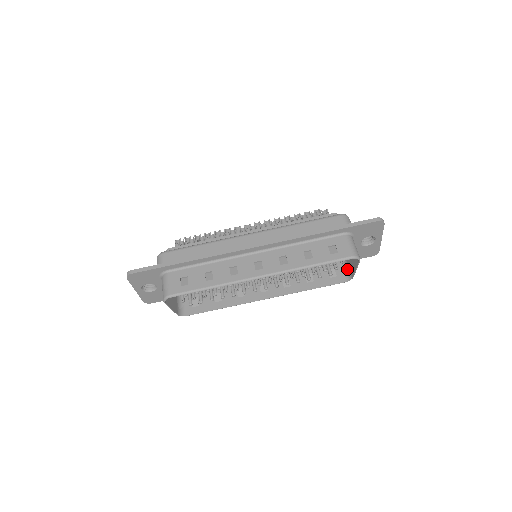
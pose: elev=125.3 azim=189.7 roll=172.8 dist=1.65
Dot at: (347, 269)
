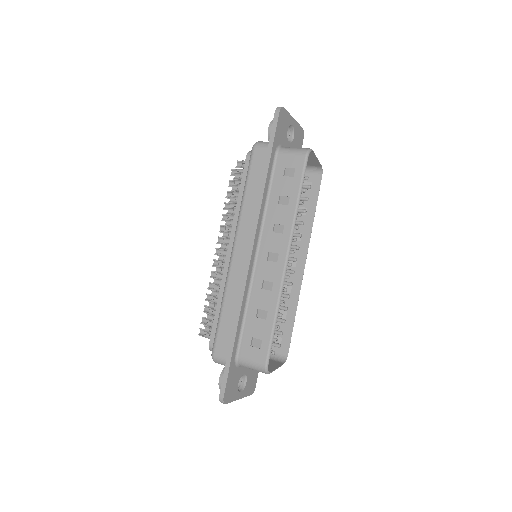
Dot at: (309, 168)
